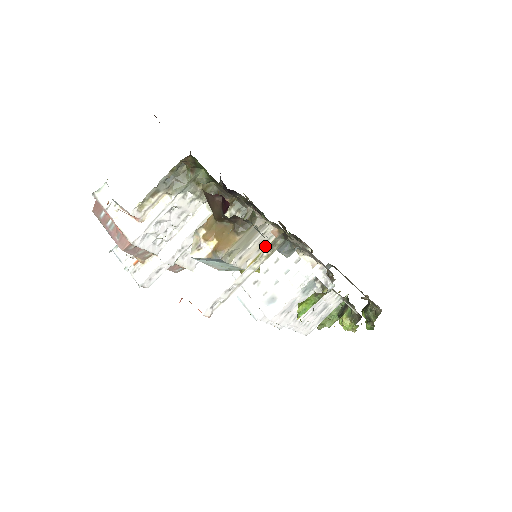
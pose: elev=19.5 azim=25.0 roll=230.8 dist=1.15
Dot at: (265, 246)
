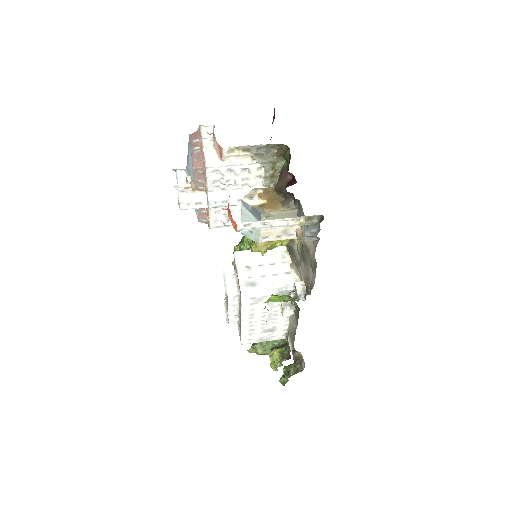
Dot at: (283, 238)
